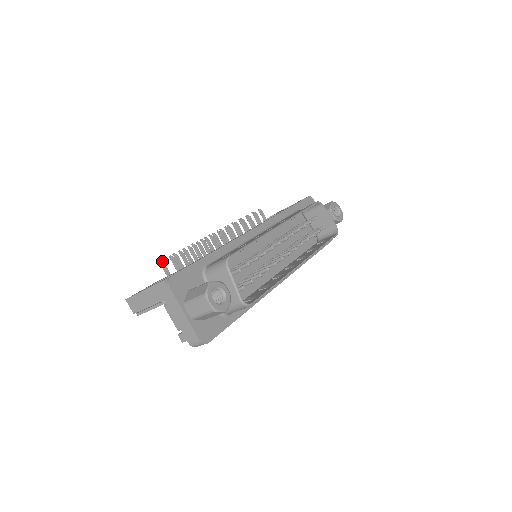
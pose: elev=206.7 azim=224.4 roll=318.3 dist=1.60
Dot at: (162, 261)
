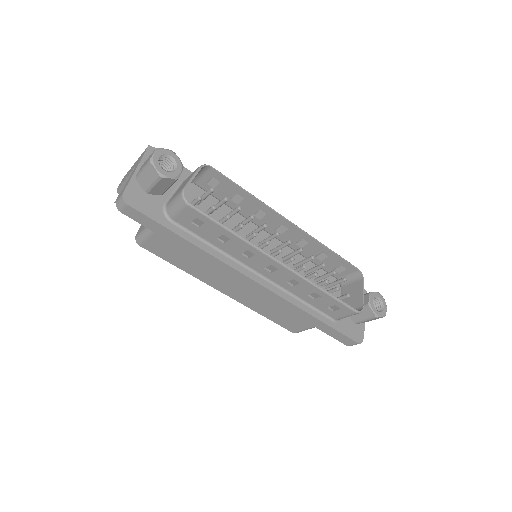
Dot at: occluded
